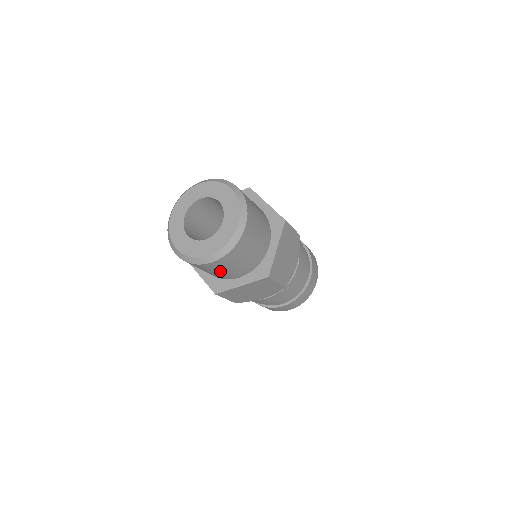
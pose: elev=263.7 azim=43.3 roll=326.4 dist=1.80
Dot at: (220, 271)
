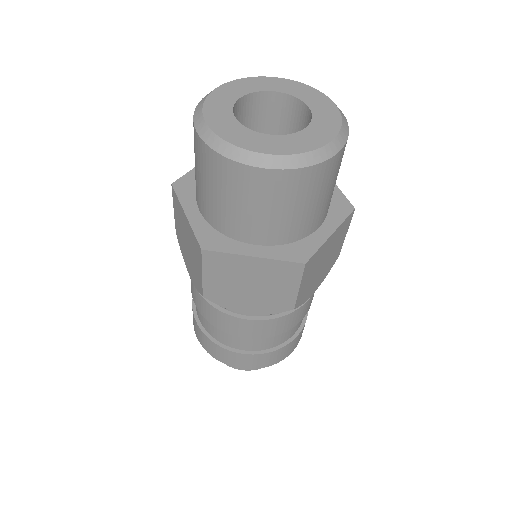
Dot at: (321, 196)
